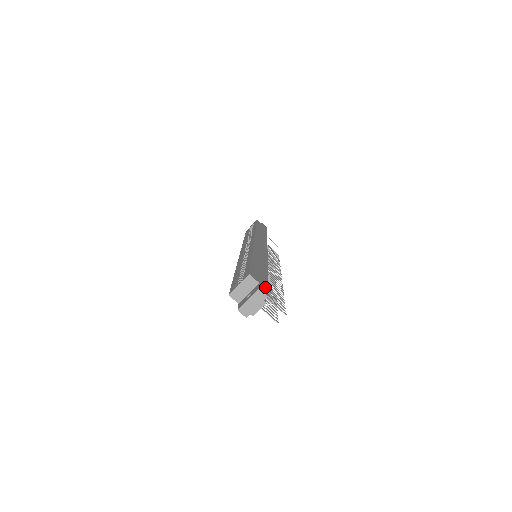
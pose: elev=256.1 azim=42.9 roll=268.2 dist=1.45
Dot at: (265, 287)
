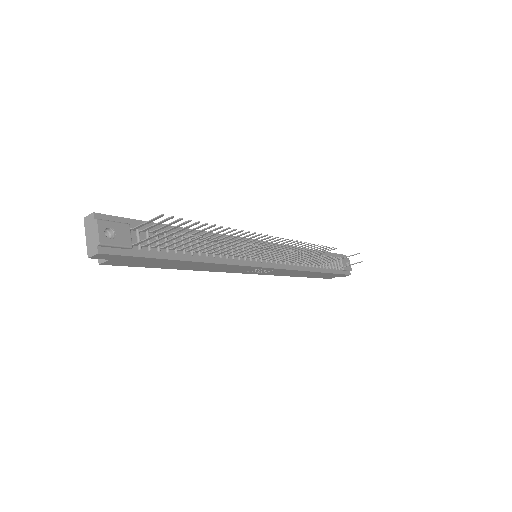
Dot at: (116, 218)
